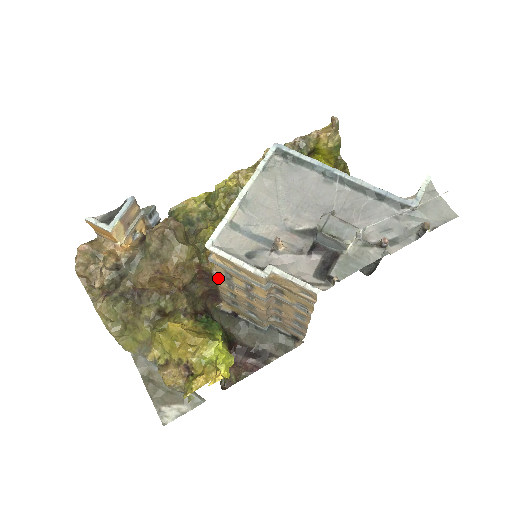
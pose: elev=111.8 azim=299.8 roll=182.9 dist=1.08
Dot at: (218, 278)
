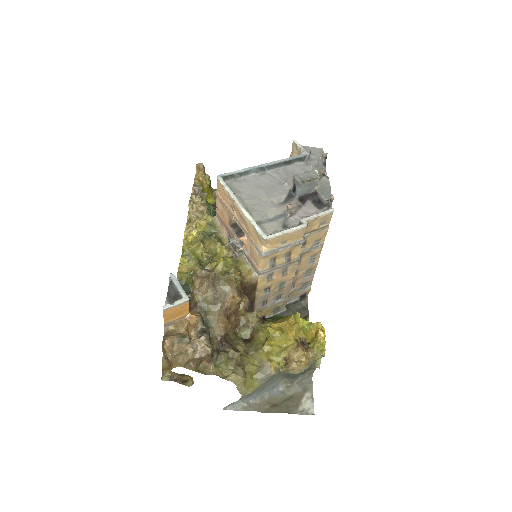
Dot at: (262, 277)
